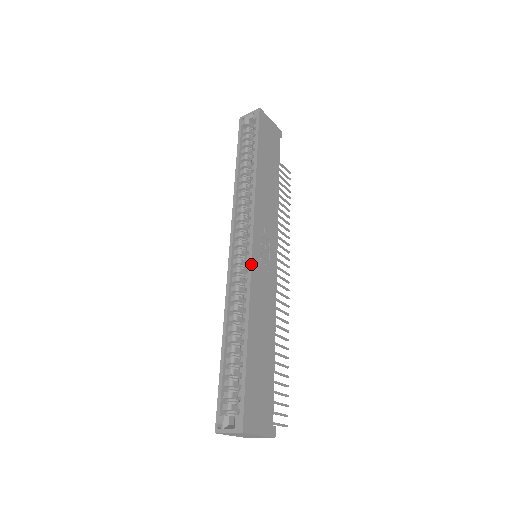
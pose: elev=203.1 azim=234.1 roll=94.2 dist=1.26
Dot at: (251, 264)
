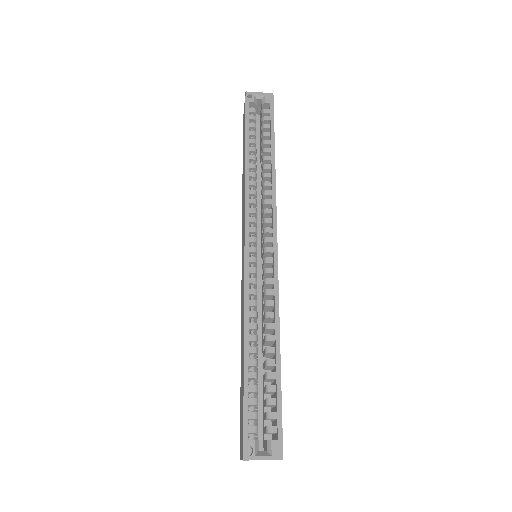
Dot at: occluded
